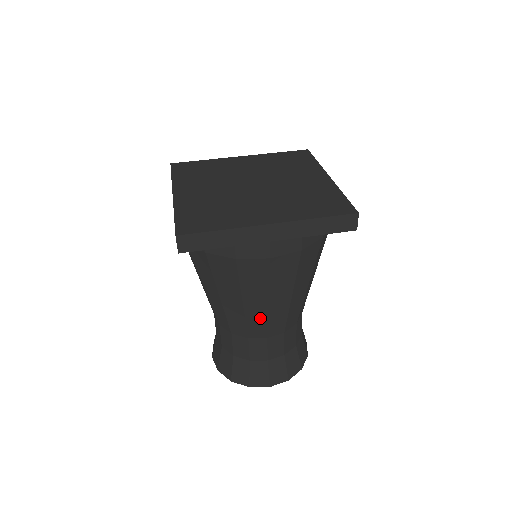
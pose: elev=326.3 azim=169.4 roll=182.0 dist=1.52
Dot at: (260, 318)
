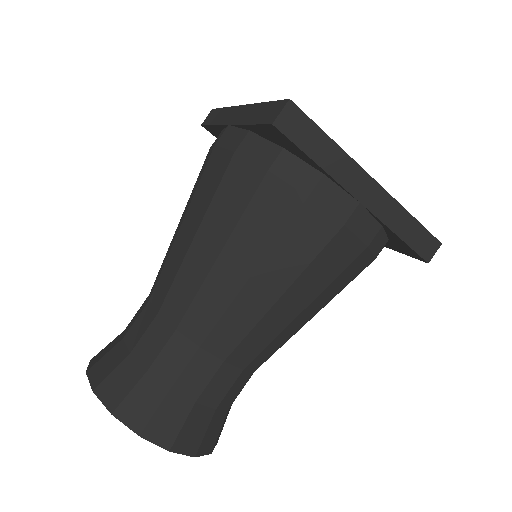
Dot at: (247, 318)
